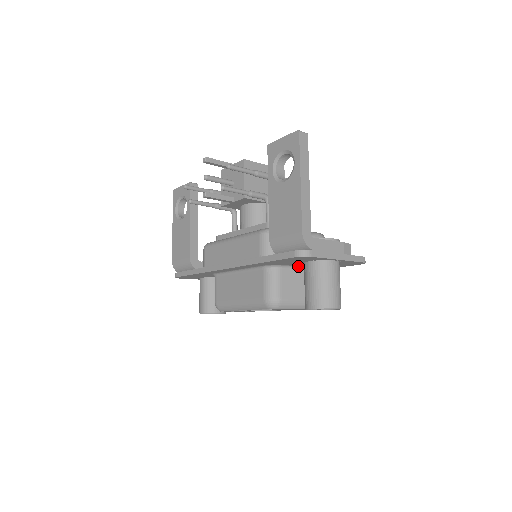
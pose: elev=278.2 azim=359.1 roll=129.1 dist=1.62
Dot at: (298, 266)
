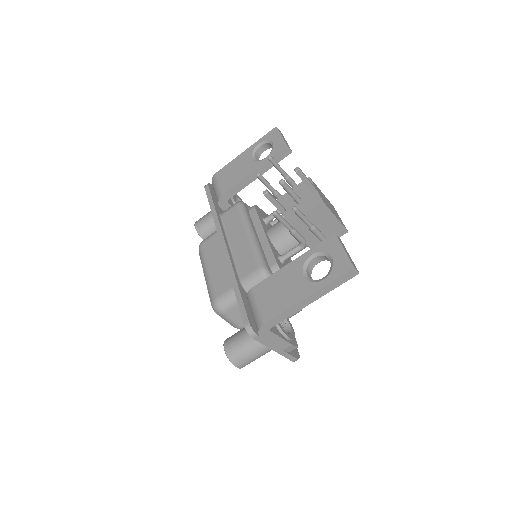
Dot at: occluded
